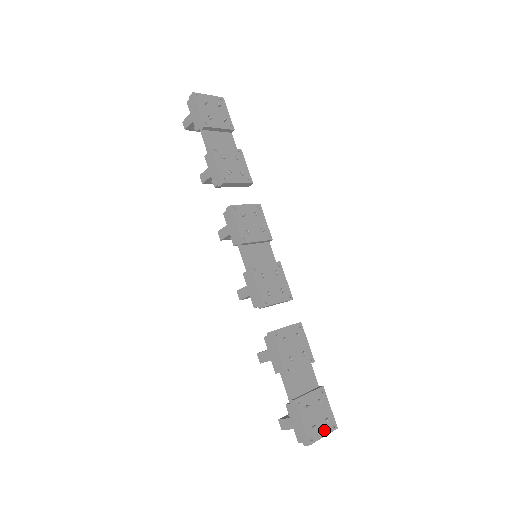
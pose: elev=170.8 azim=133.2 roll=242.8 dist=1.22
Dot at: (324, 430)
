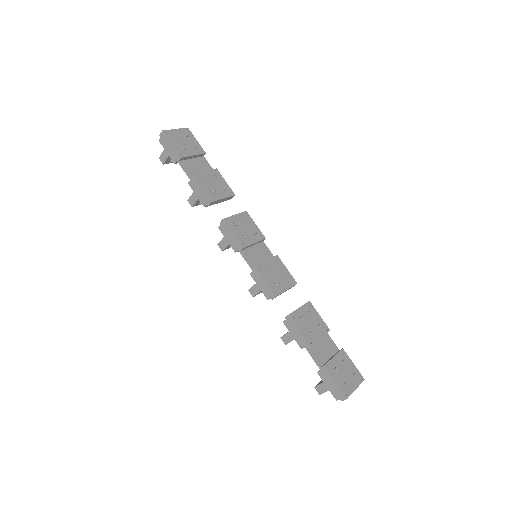
Dot at: (354, 384)
